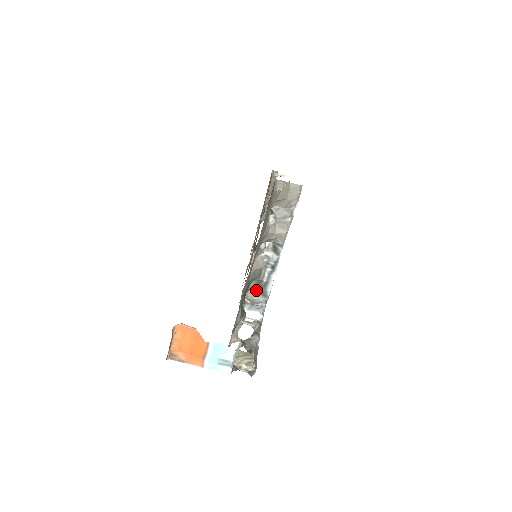
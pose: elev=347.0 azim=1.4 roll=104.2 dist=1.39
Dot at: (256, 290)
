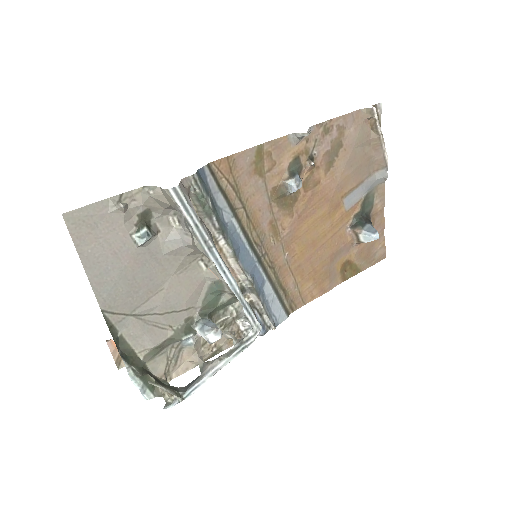
Dot at: occluded
